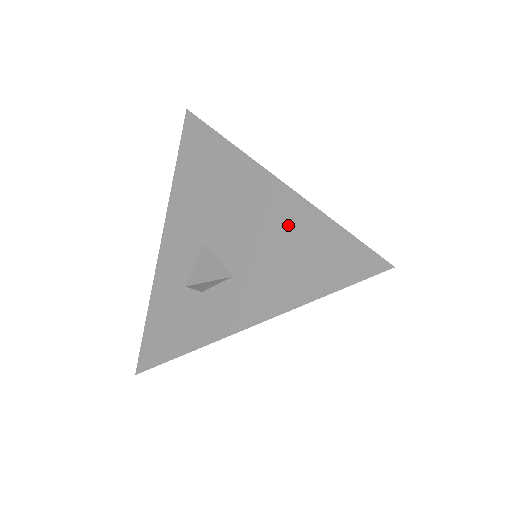
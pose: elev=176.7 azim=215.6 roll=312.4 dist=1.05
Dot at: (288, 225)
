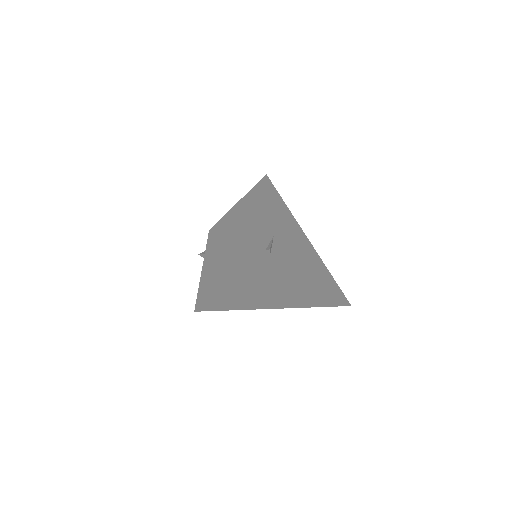
Dot at: occluded
